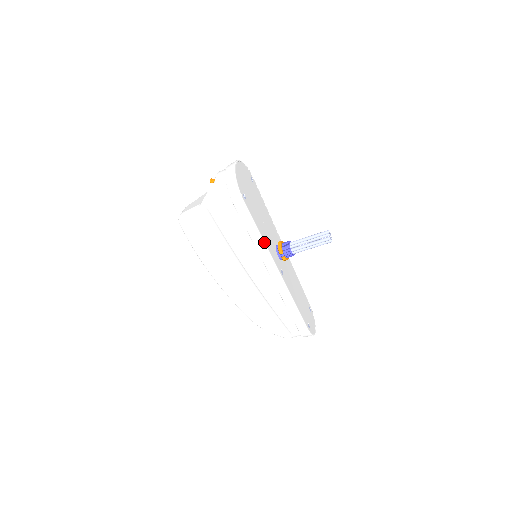
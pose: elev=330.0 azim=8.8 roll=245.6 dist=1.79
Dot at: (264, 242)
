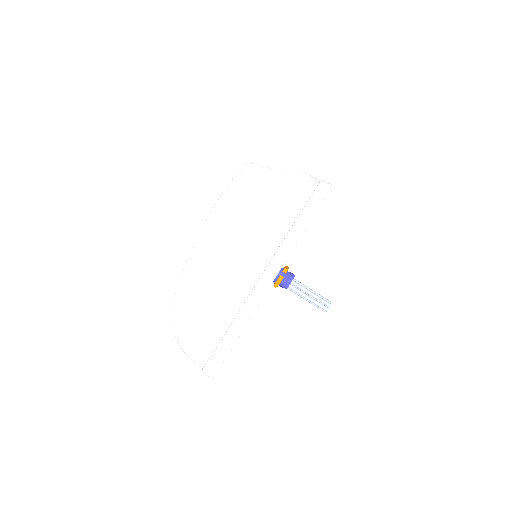
Dot at: occluded
